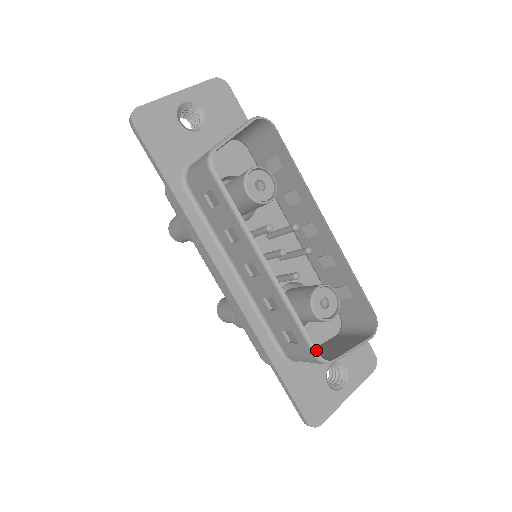
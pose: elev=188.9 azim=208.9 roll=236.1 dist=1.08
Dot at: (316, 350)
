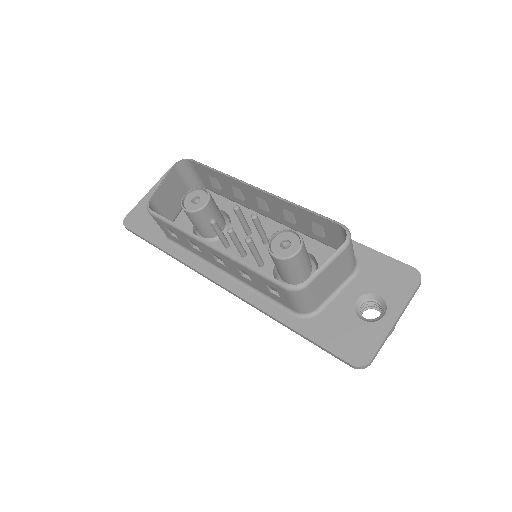
Dot at: (281, 283)
